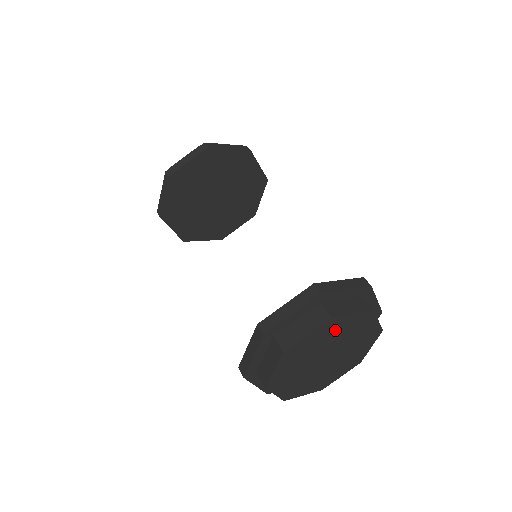
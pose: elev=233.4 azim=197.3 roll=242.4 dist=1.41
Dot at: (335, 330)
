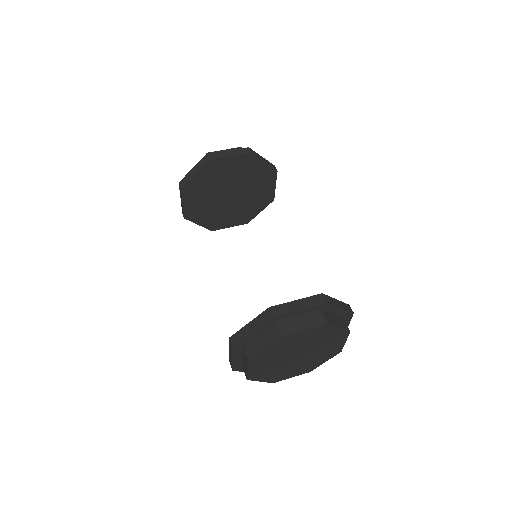
Dot at: (321, 335)
